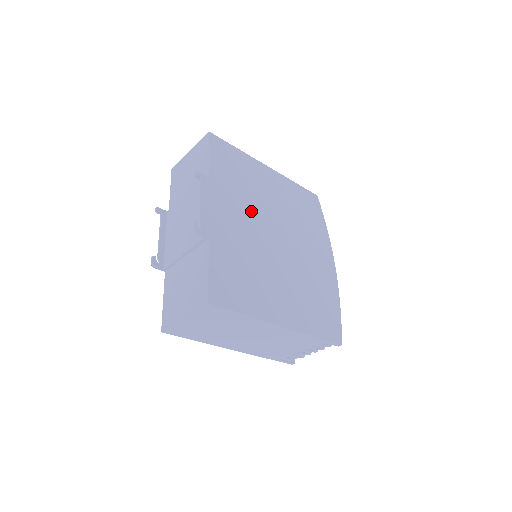
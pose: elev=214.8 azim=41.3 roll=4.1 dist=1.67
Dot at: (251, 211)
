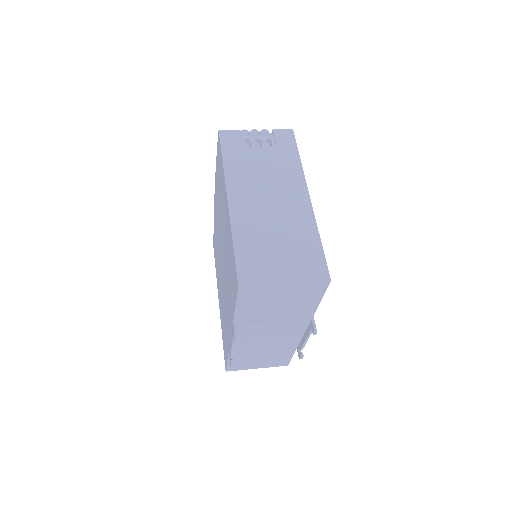
Dot at: occluded
